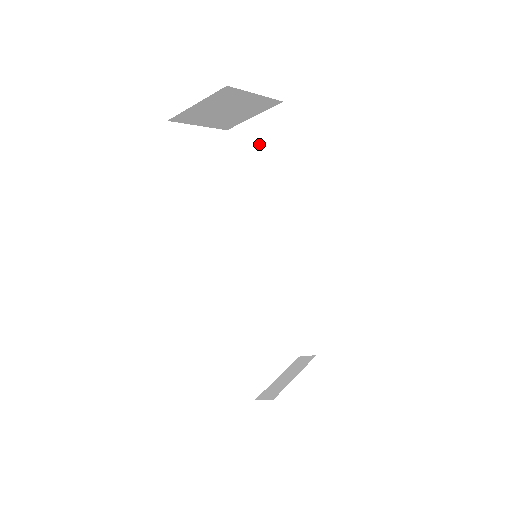
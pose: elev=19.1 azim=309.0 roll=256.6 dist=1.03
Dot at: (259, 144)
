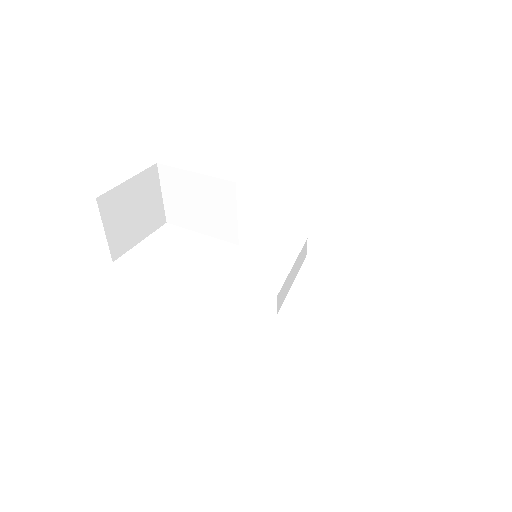
Dot at: (182, 202)
